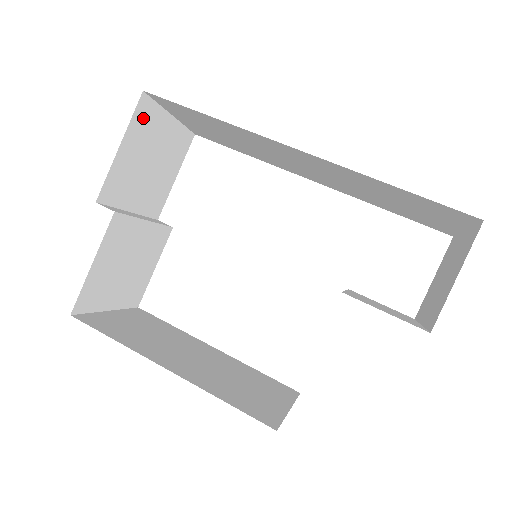
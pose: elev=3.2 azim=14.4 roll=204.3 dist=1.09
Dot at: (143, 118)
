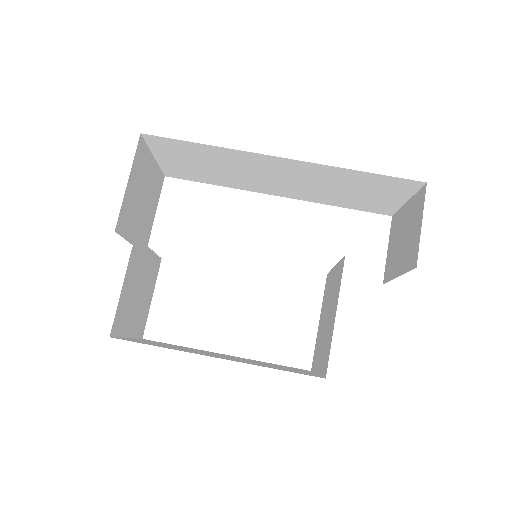
Dot at: (140, 157)
